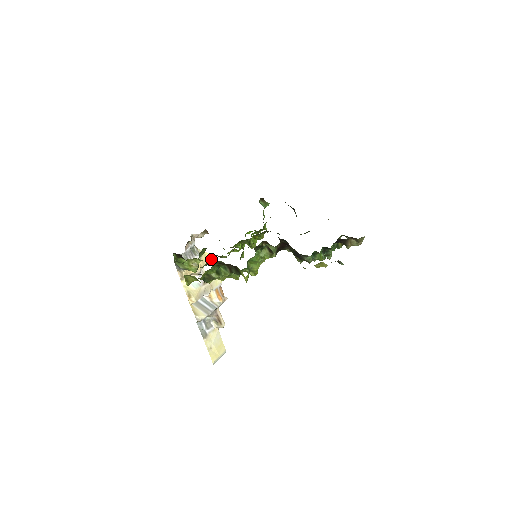
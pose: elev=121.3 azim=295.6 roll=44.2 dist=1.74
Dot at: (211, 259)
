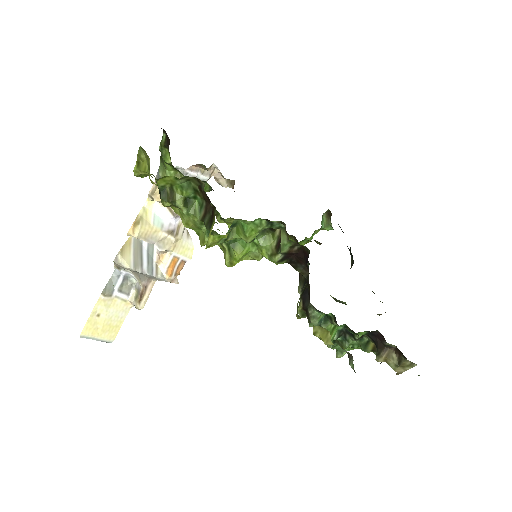
Dot at: occluded
